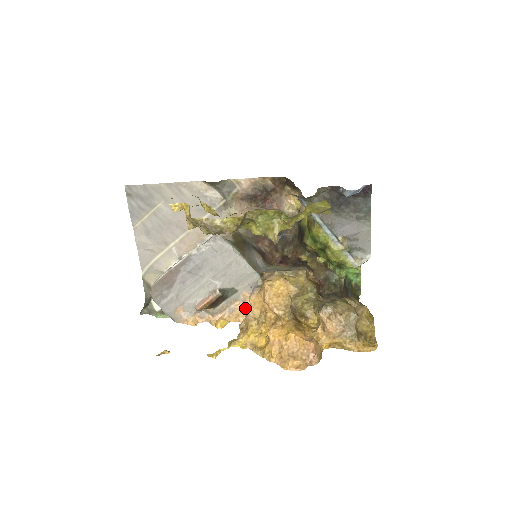
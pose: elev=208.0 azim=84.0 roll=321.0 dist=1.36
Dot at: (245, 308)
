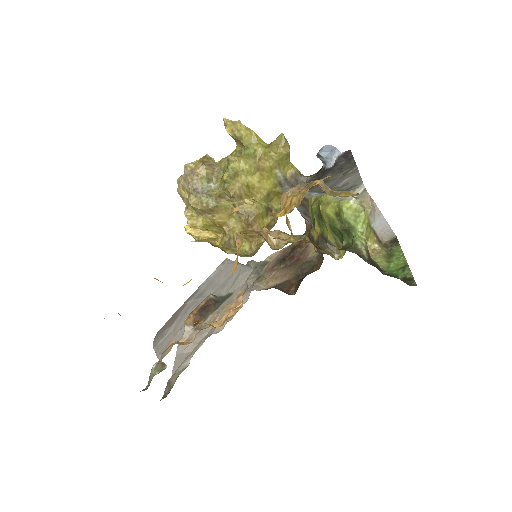
Dot at: (236, 306)
